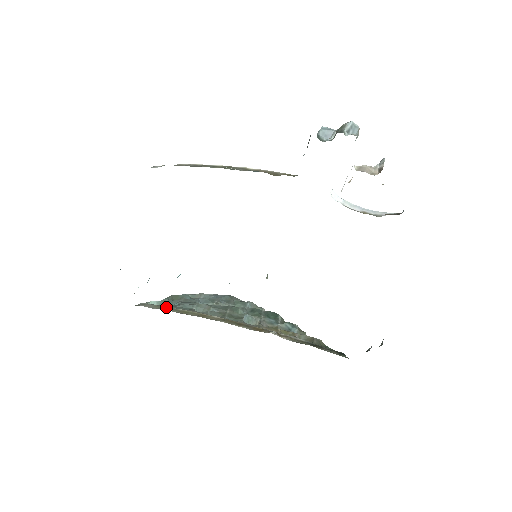
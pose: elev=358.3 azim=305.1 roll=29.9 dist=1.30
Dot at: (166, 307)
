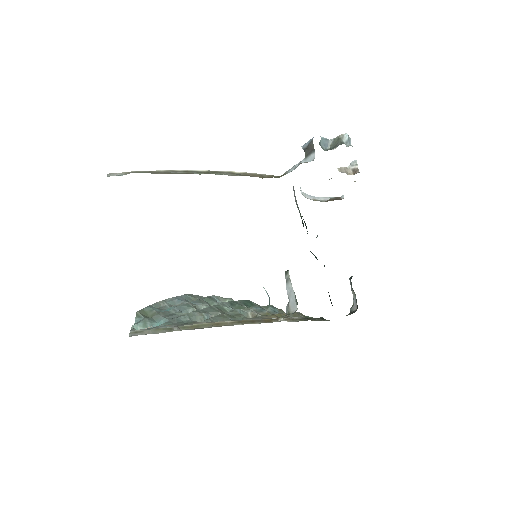
Dot at: (169, 327)
